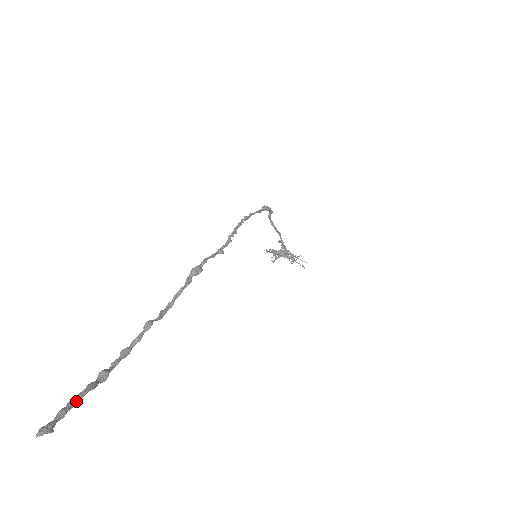
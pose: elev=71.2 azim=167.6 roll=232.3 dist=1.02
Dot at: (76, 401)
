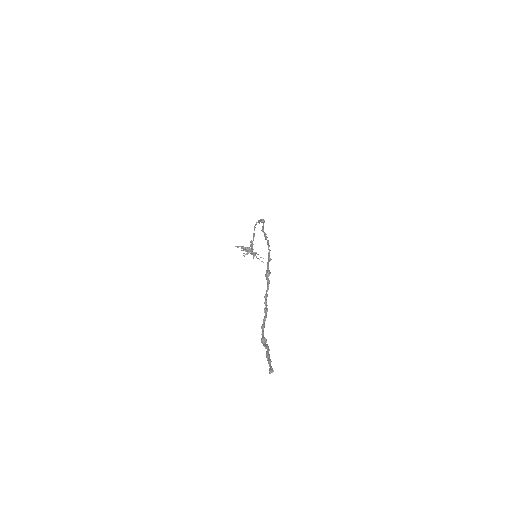
Dot at: (269, 355)
